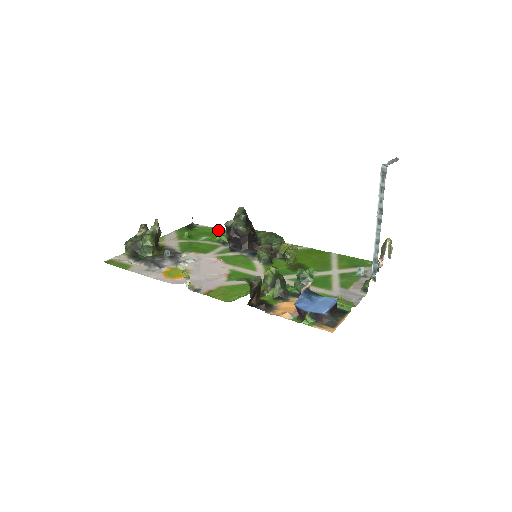
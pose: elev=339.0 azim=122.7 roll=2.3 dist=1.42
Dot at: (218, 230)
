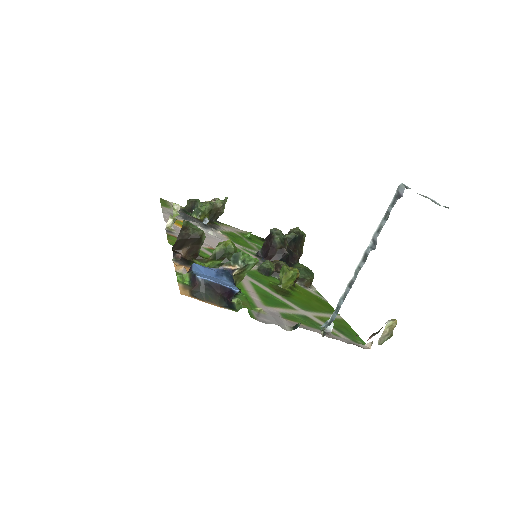
Dot at: occluded
